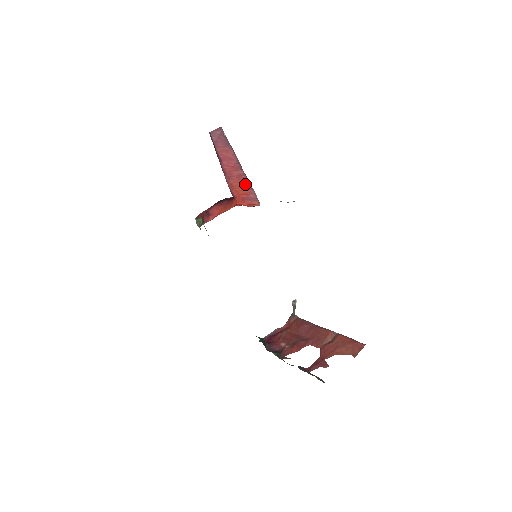
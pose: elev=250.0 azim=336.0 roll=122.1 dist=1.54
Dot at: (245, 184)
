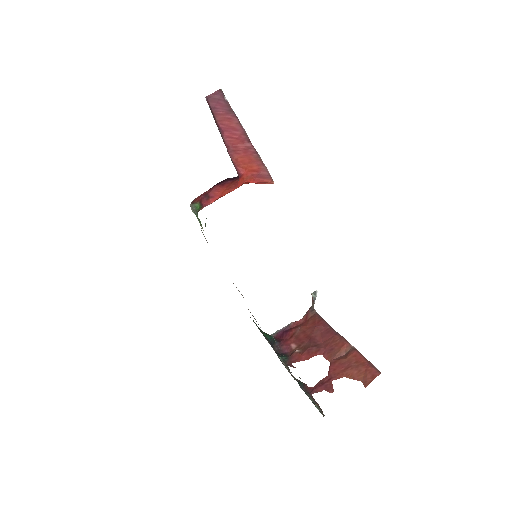
Dot at: (254, 159)
